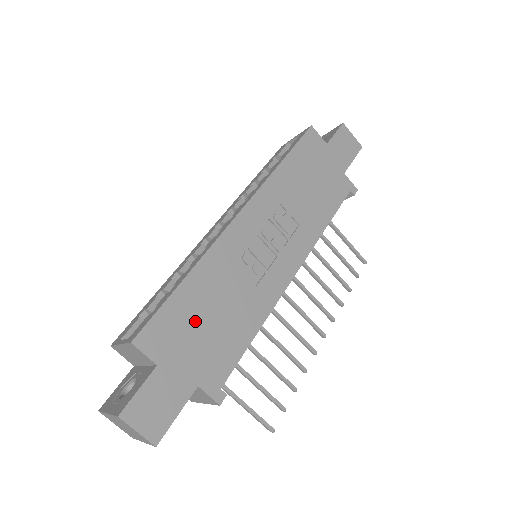
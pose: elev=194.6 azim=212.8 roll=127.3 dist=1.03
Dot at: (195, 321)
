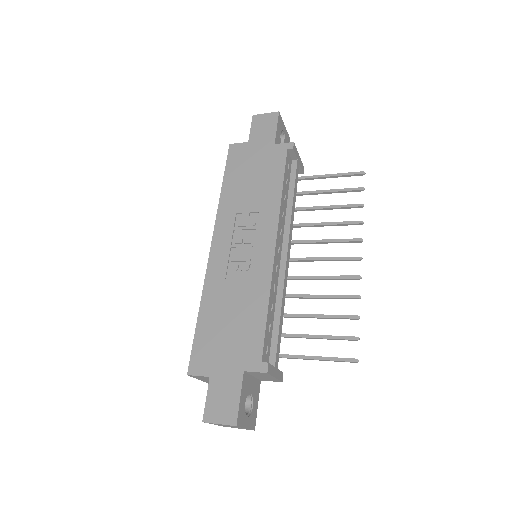
Dot at: (219, 333)
